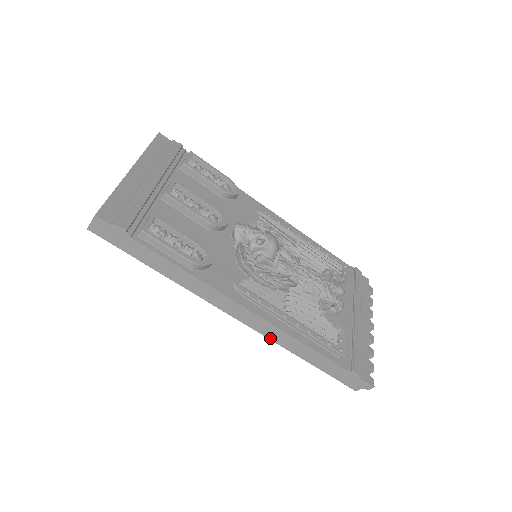
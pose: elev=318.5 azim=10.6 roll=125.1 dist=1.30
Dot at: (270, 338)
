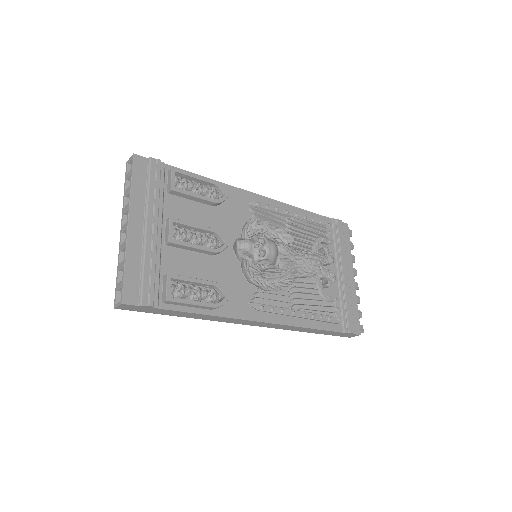
Dot at: occluded
